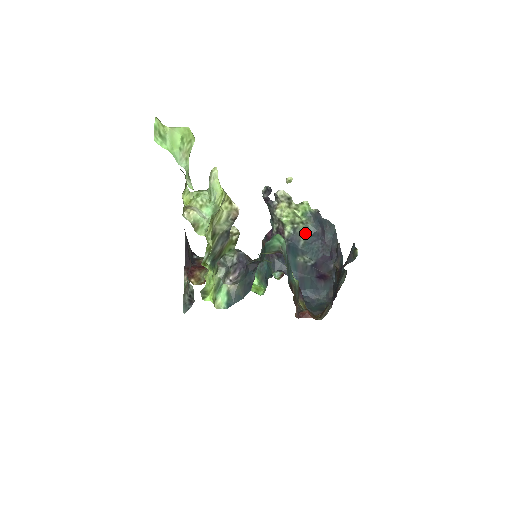
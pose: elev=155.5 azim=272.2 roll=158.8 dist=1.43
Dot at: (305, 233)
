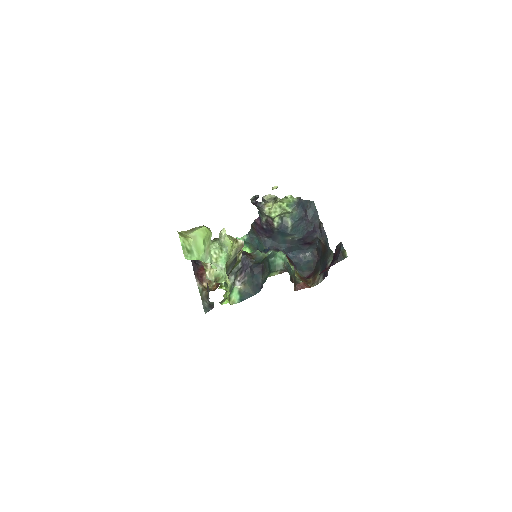
Dot at: (291, 220)
